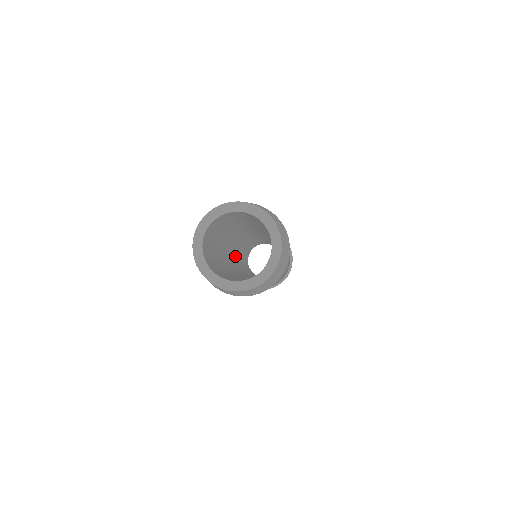
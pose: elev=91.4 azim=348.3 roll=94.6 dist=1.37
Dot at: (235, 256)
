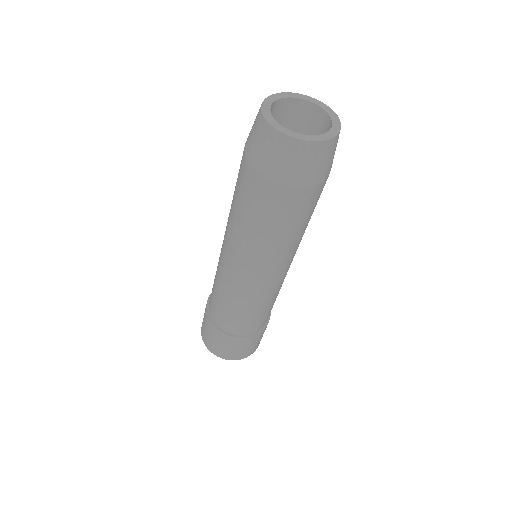
Dot at: occluded
